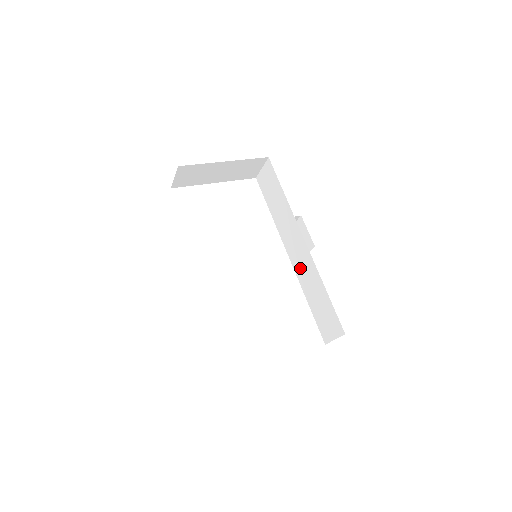
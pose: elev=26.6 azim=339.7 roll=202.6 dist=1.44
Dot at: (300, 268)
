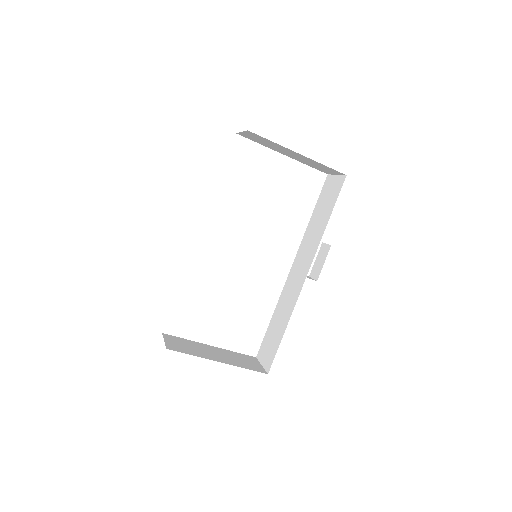
Dot at: (288, 289)
